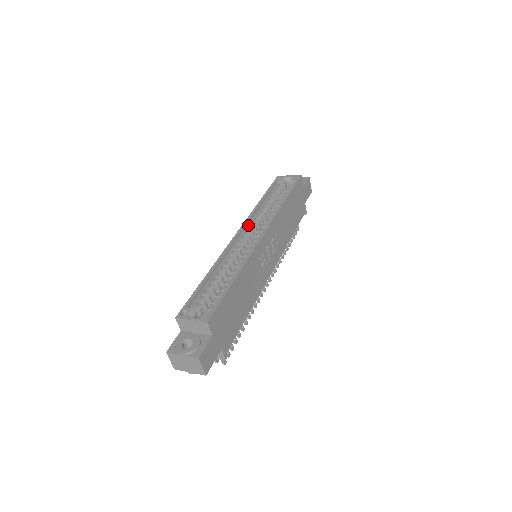
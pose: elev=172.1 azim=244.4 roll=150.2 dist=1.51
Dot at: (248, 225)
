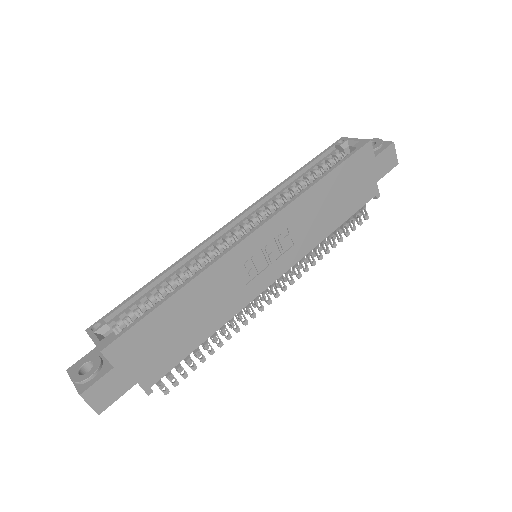
Dot at: (254, 211)
